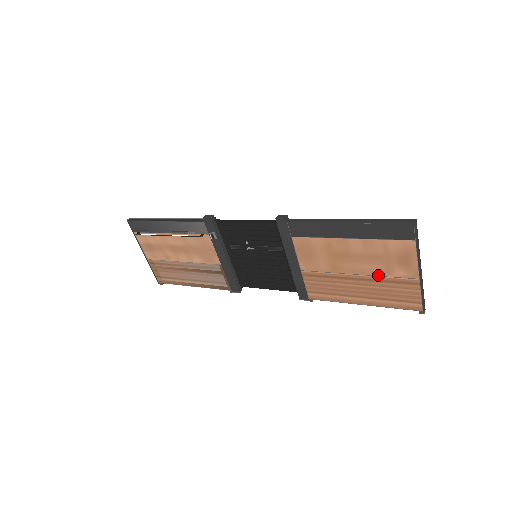
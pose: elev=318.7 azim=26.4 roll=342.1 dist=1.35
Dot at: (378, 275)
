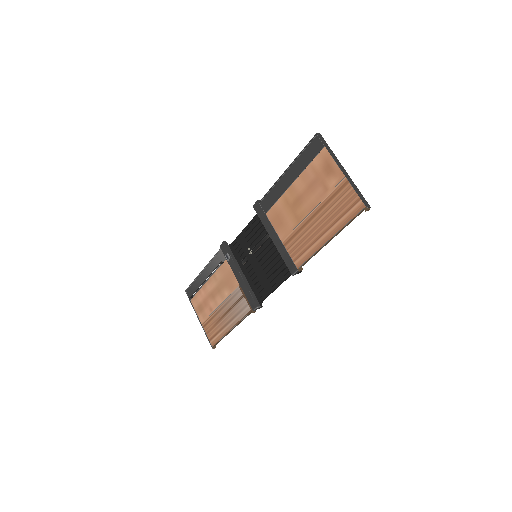
Dot at: (323, 199)
